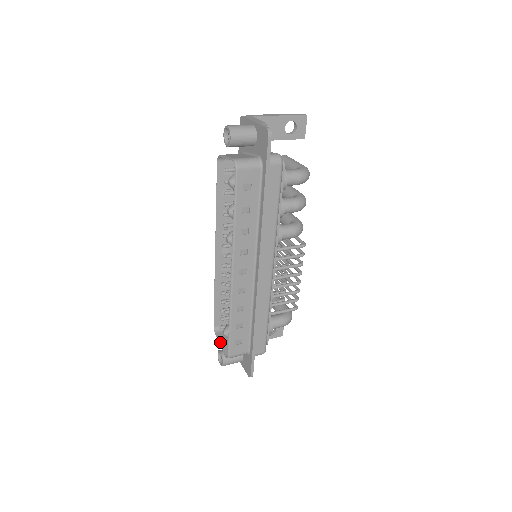
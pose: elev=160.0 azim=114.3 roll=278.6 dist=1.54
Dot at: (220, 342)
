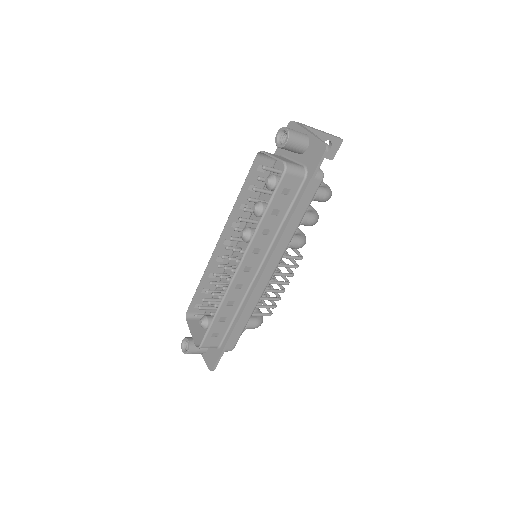
Dot at: (191, 330)
